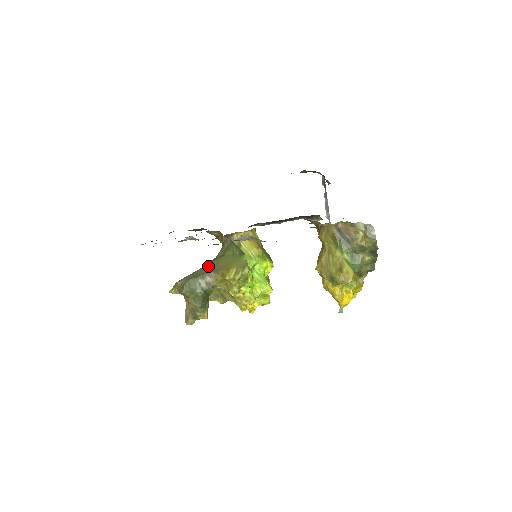
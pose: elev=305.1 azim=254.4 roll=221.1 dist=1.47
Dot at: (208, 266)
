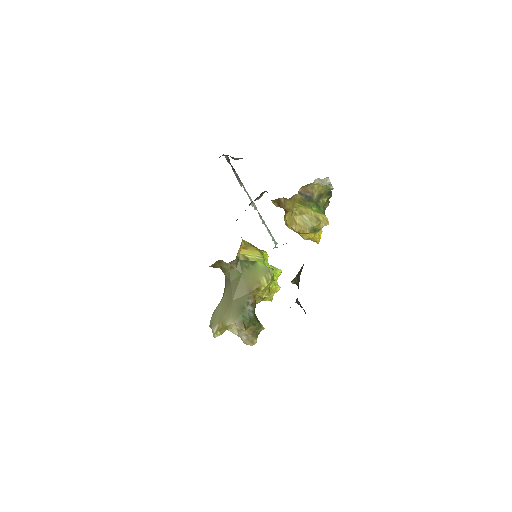
Dot at: (238, 293)
